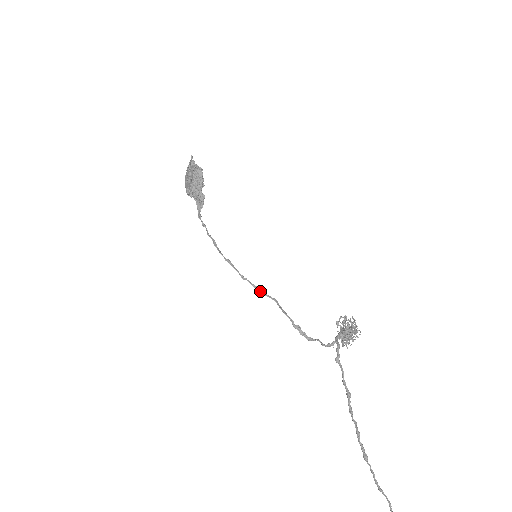
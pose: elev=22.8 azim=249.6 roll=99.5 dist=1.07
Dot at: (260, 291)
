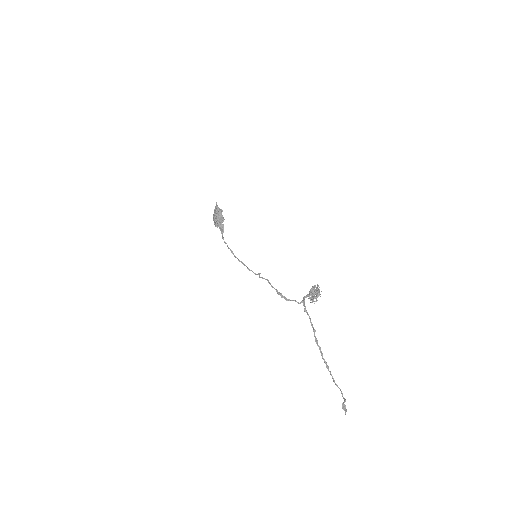
Dot at: (259, 276)
